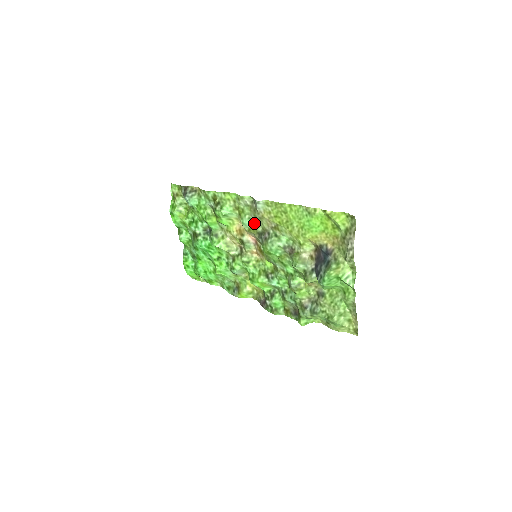
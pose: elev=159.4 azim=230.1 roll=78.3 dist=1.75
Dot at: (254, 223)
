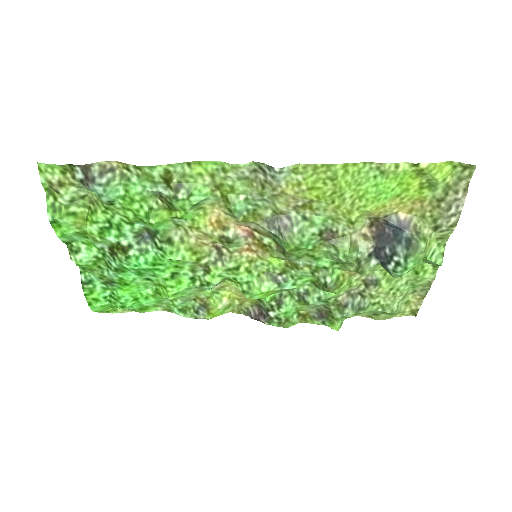
Dot at: (255, 206)
